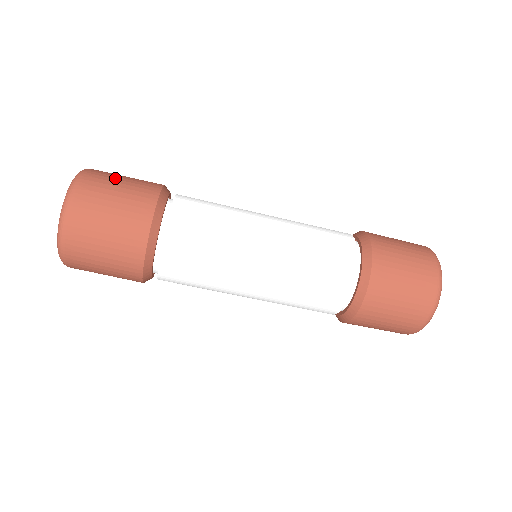
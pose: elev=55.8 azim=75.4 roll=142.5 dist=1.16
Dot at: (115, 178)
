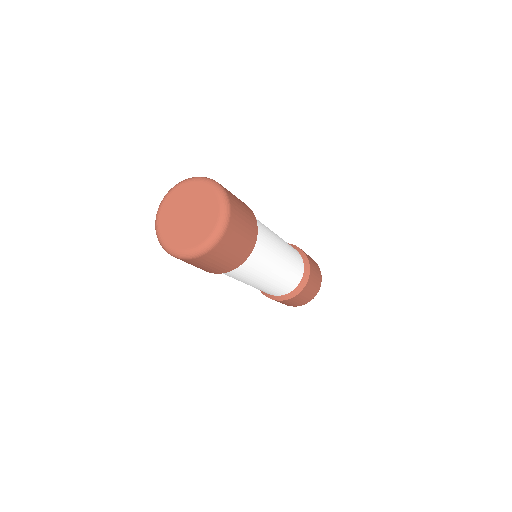
Dot at: (242, 218)
